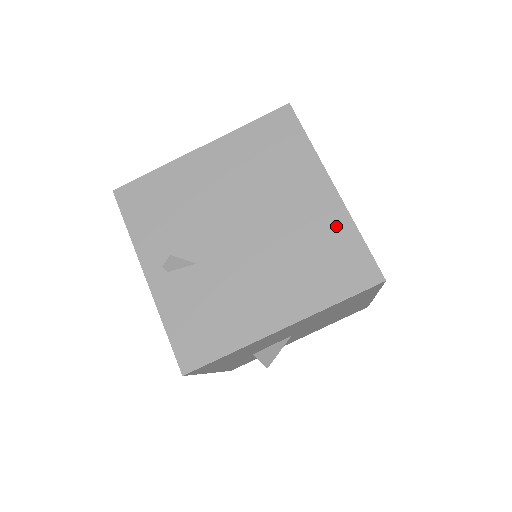
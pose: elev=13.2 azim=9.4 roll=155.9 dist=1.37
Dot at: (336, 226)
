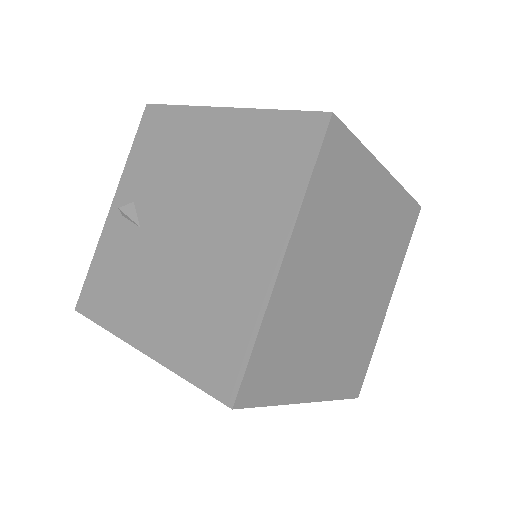
Dot at: (246, 305)
